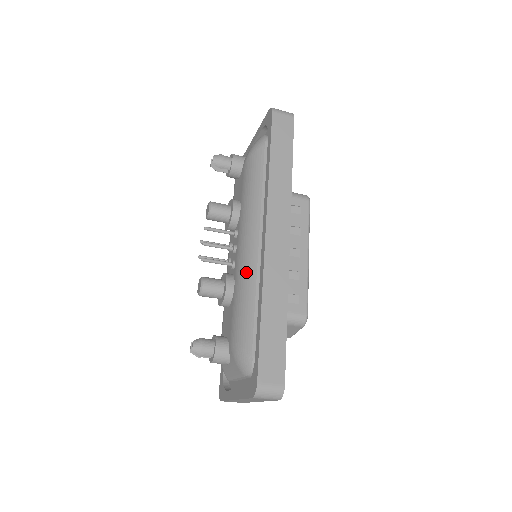
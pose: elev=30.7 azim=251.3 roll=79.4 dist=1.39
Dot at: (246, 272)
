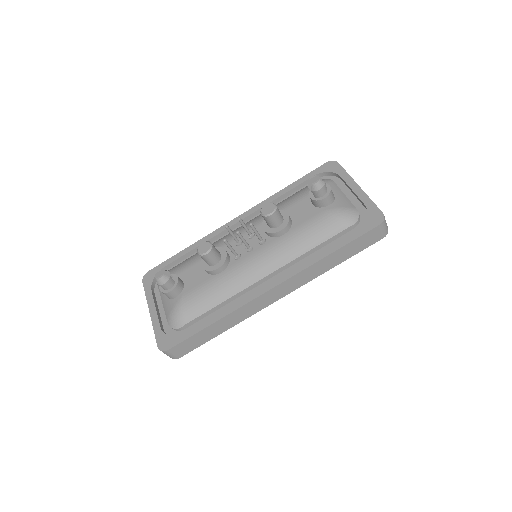
Dot at: (235, 282)
